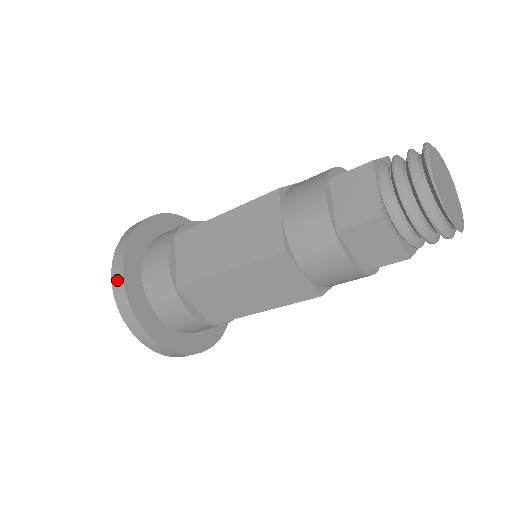
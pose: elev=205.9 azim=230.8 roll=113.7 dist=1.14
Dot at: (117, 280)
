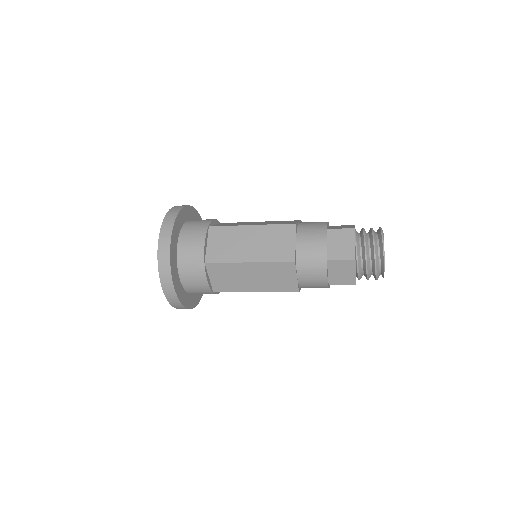
Dot at: (164, 245)
